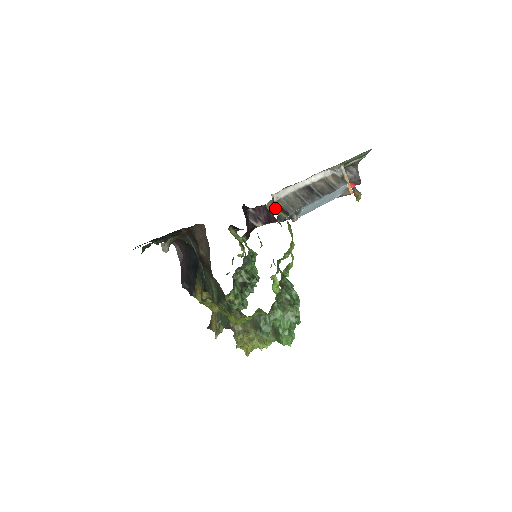
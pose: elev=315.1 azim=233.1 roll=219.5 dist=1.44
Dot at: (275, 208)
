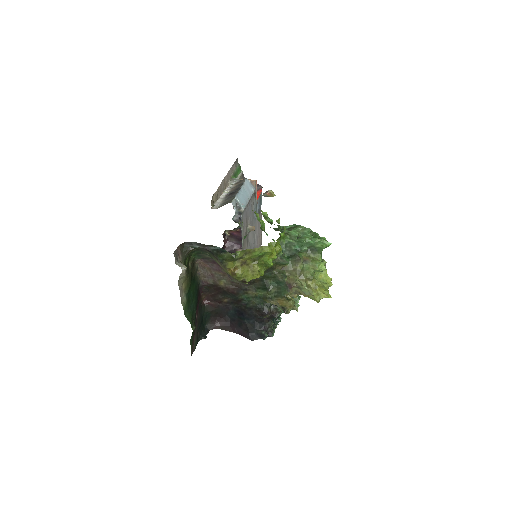
Dot at: occluded
